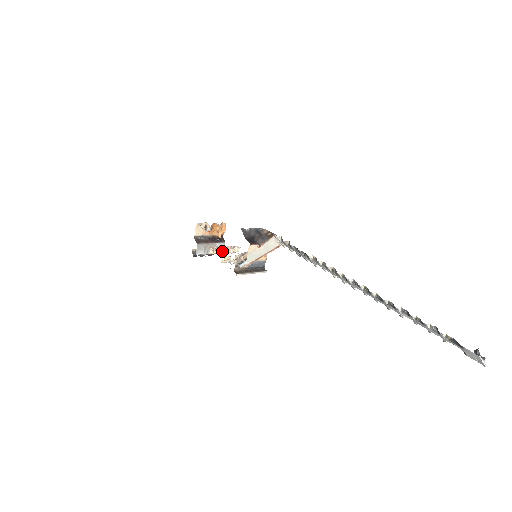
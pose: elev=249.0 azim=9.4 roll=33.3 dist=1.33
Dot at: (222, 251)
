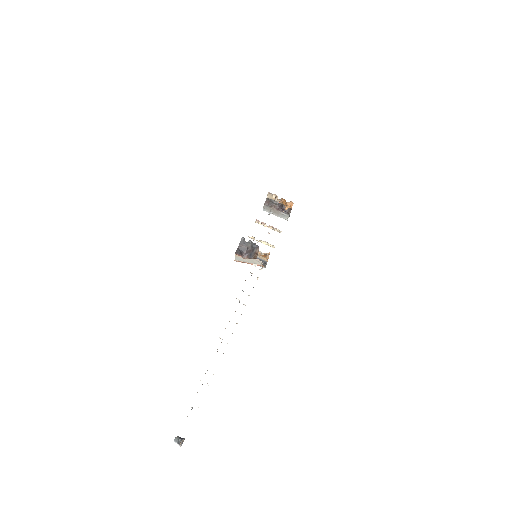
Dot at: (265, 226)
